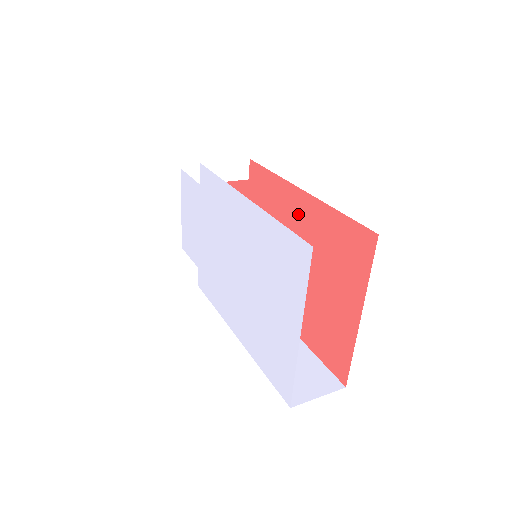
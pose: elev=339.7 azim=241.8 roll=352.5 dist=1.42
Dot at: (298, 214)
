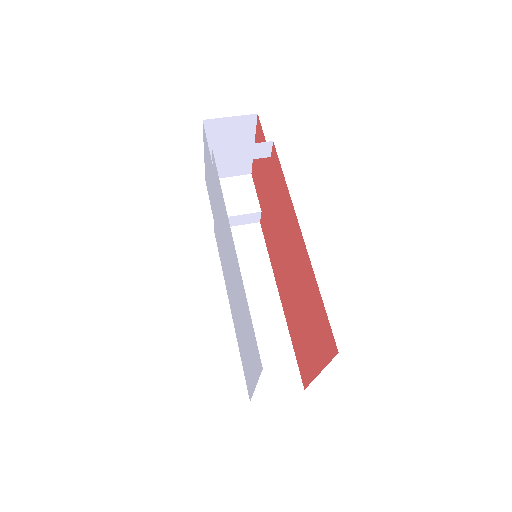
Dot at: (297, 247)
